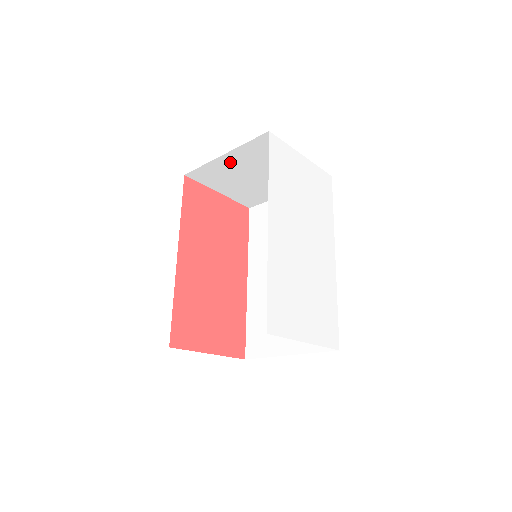
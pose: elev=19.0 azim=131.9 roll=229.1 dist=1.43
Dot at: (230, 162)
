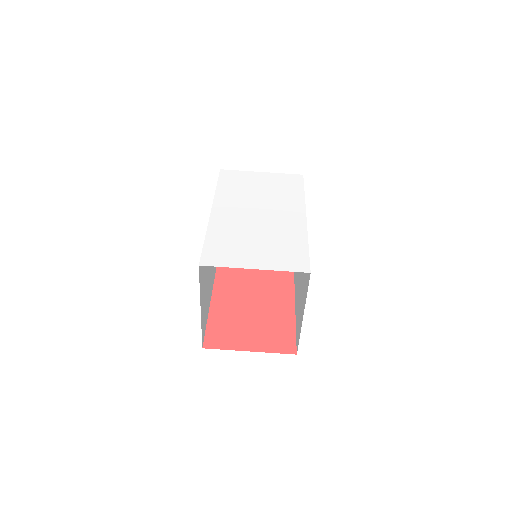
Dot at: occluded
